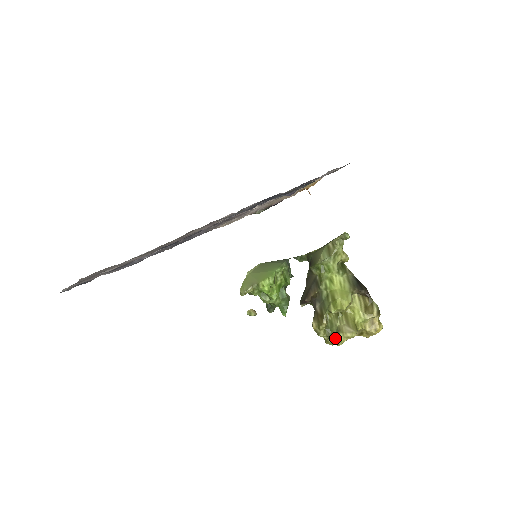
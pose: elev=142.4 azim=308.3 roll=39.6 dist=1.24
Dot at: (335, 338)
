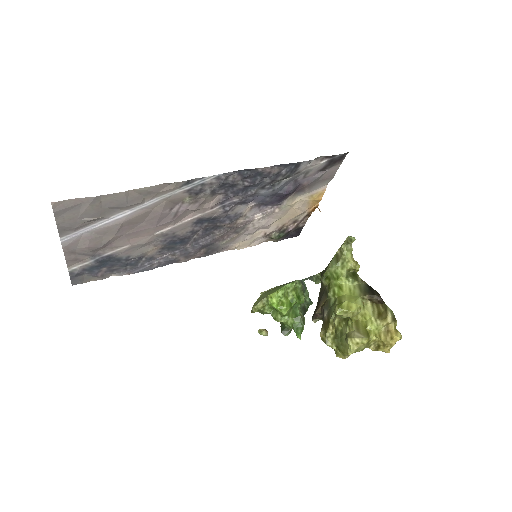
Dot at: (344, 347)
